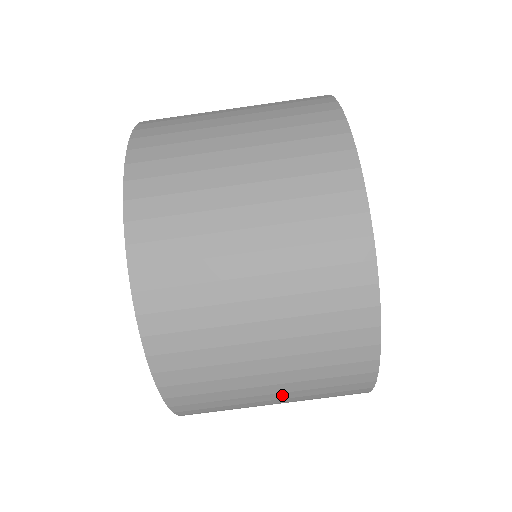
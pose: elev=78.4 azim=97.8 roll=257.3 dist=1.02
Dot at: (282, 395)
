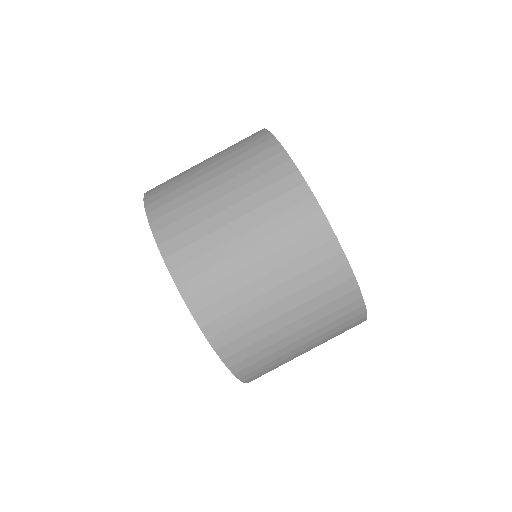
Dot at: (293, 314)
